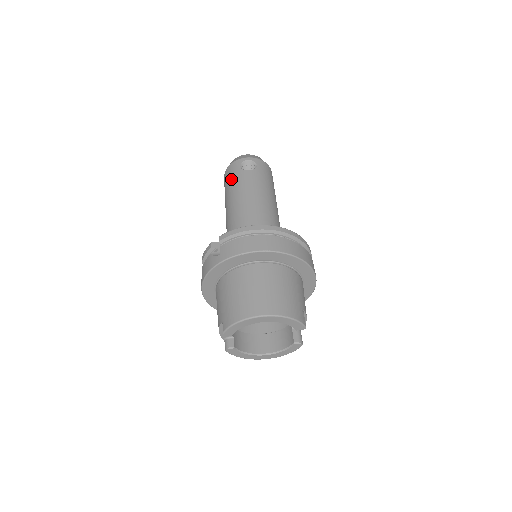
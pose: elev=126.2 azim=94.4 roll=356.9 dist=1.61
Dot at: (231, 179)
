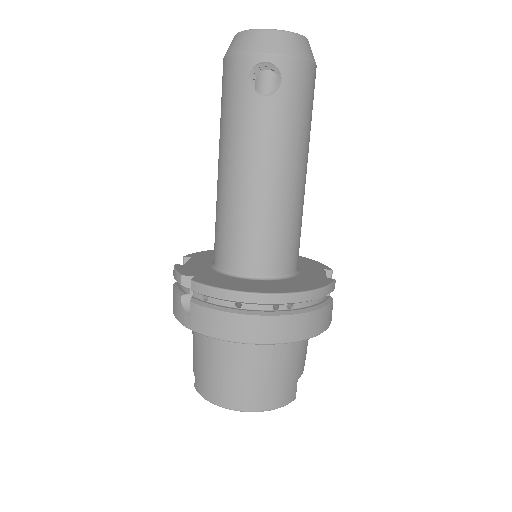
Dot at: (229, 103)
